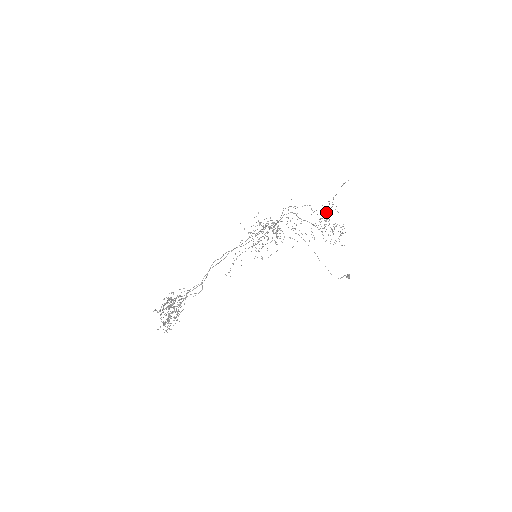
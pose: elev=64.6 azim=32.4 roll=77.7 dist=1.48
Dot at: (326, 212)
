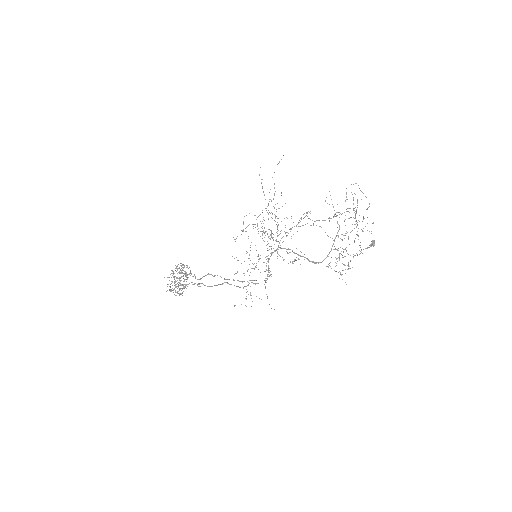
Dot at: (351, 217)
